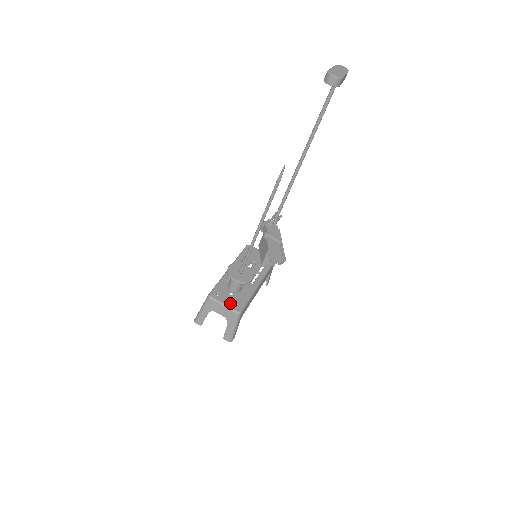
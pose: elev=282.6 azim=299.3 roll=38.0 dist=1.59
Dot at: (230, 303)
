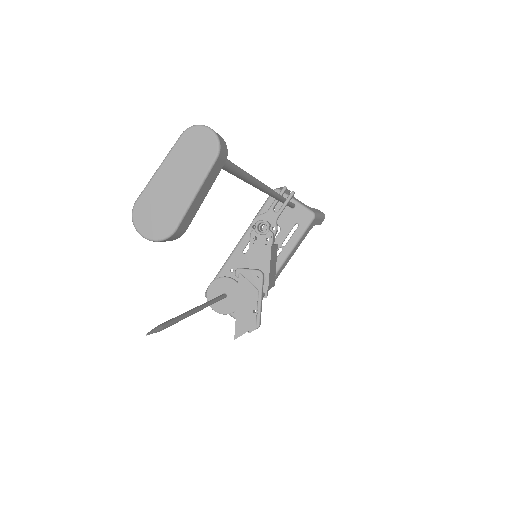
Dot at: occluded
